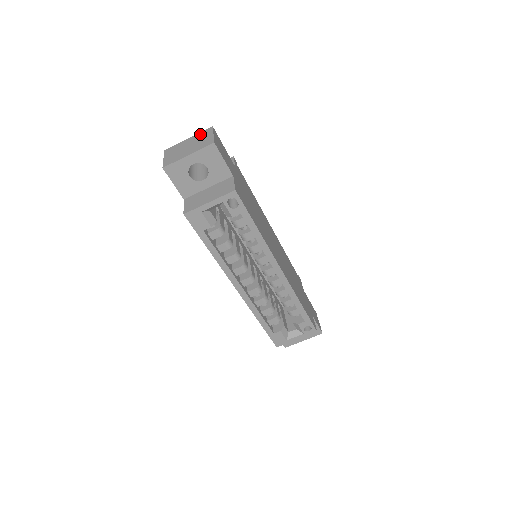
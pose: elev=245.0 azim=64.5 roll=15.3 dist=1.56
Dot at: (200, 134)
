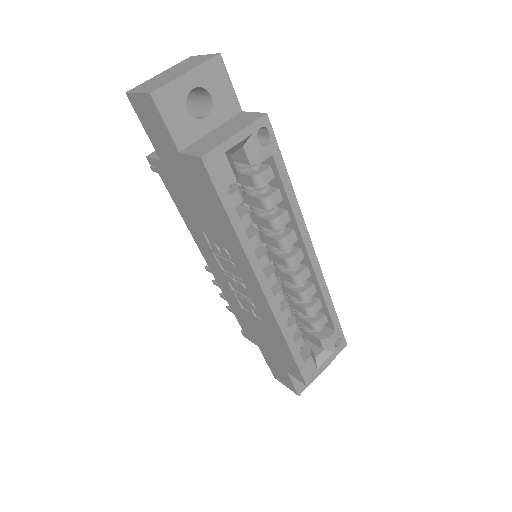
Dot at: (178, 64)
